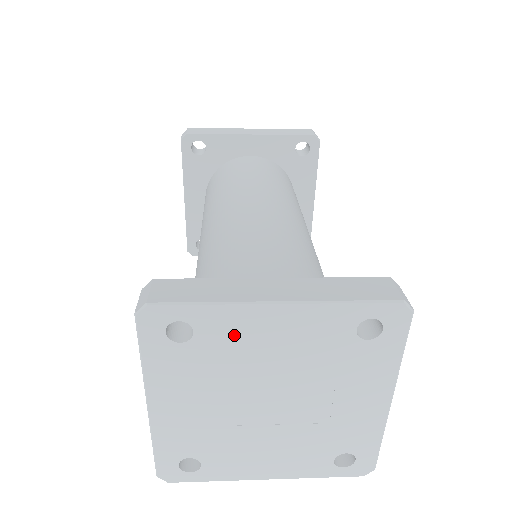
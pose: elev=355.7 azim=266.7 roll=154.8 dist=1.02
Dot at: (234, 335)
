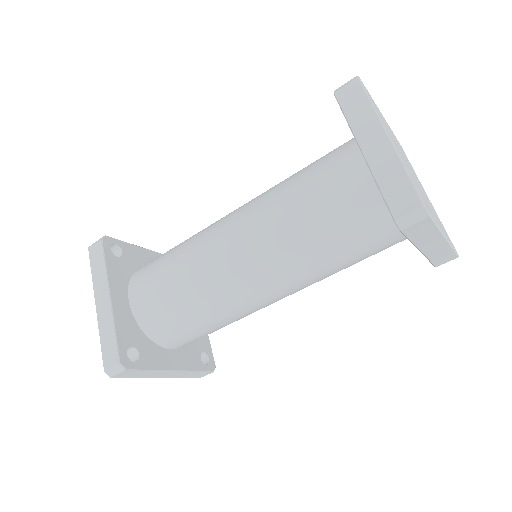
Dot at: occluded
